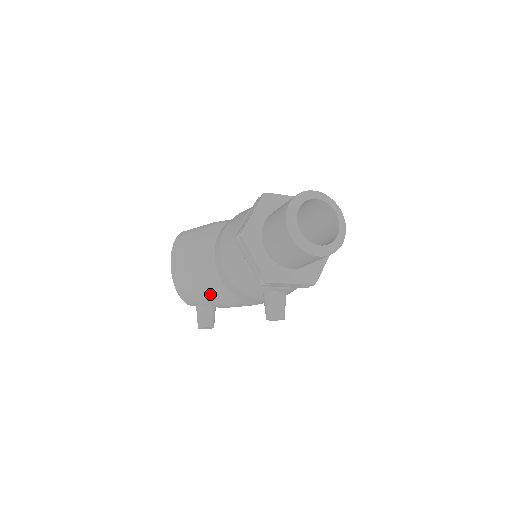
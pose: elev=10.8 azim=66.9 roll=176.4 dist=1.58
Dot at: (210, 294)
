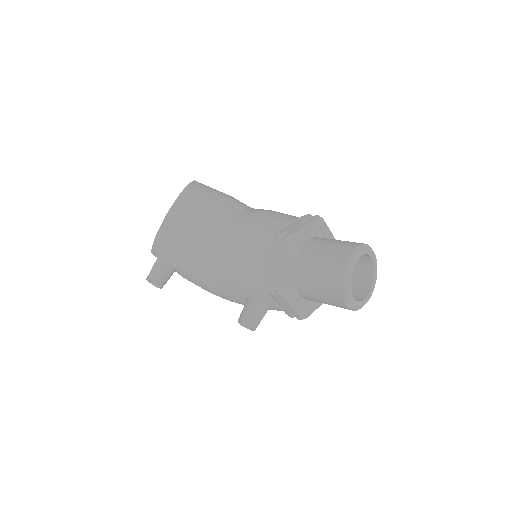
Dot at: (192, 258)
